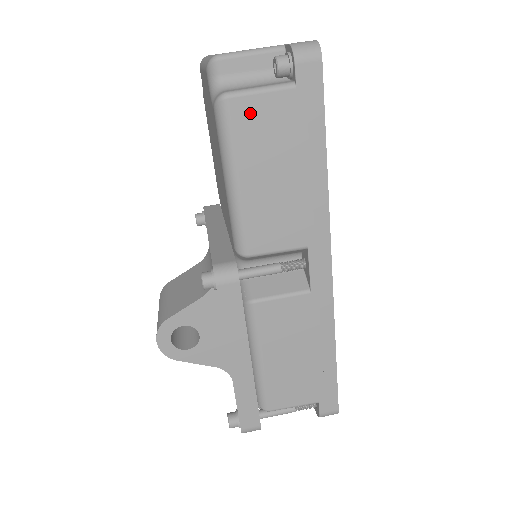
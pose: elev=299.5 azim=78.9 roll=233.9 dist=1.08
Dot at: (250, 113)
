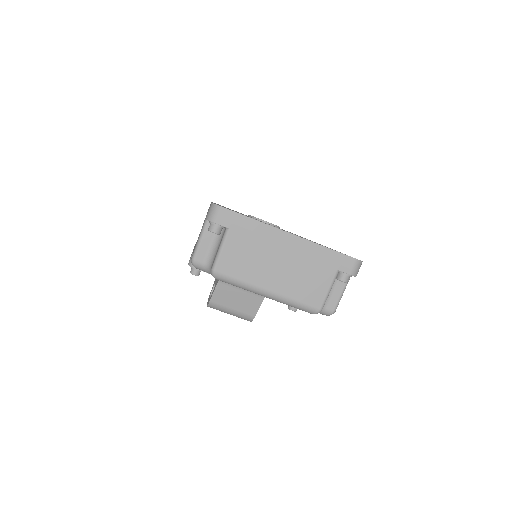
Dot at: occluded
